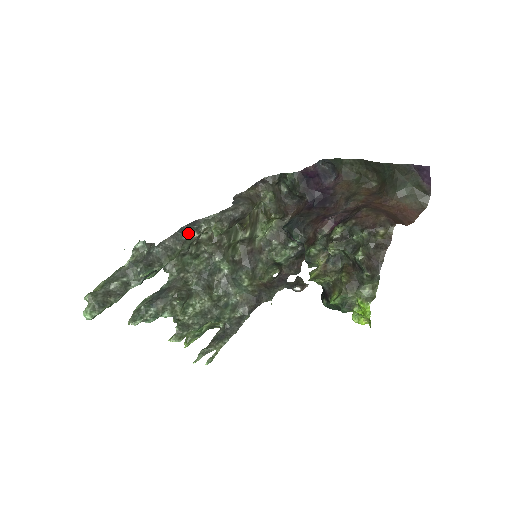
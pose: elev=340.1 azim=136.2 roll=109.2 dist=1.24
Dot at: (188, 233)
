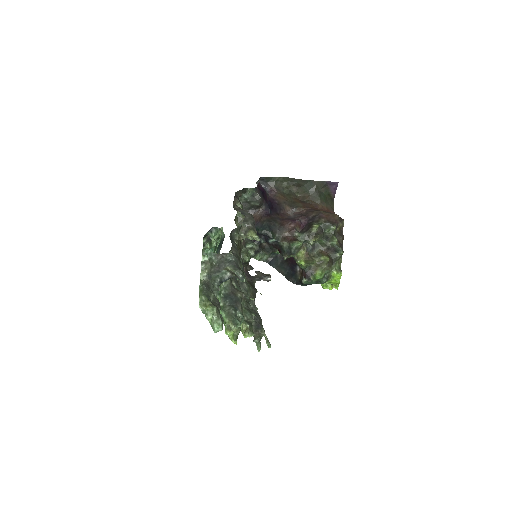
Dot at: (234, 241)
